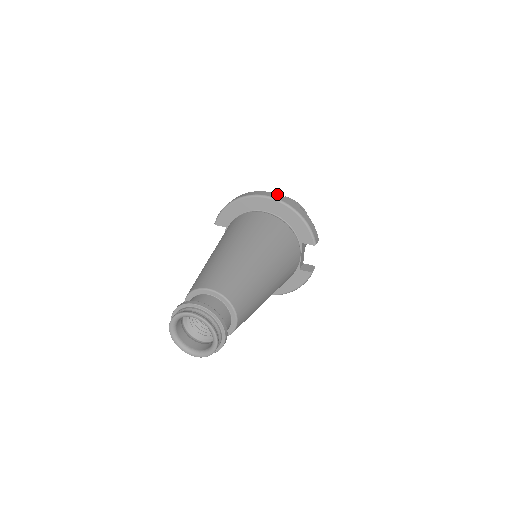
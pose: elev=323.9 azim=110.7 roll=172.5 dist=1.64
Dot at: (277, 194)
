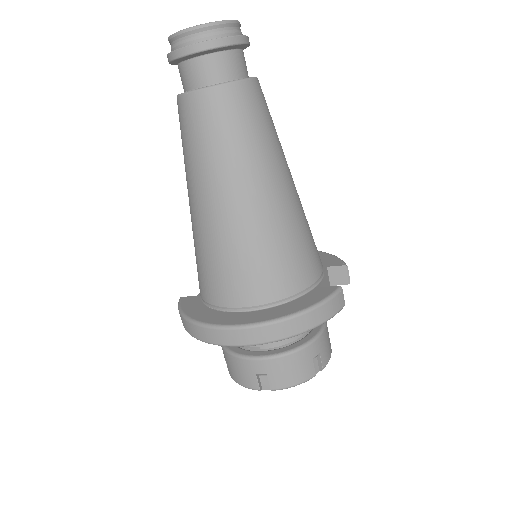
Dot at: occluded
